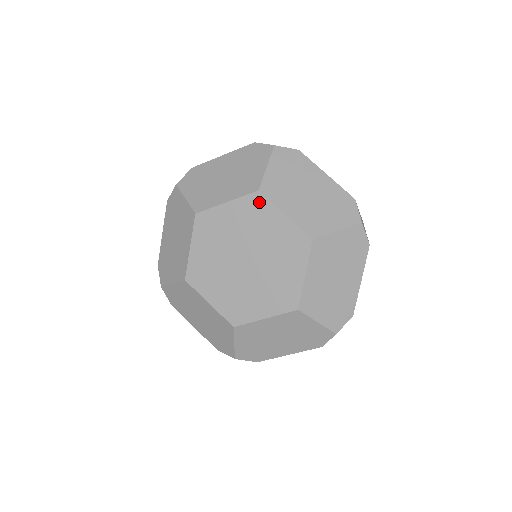
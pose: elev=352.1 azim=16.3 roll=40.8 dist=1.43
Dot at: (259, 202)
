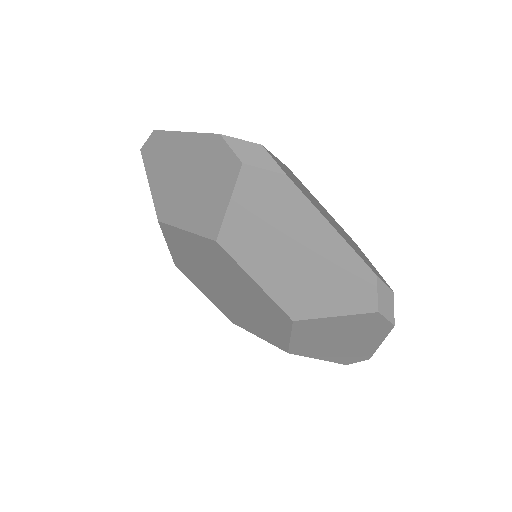
Dot at: (221, 252)
